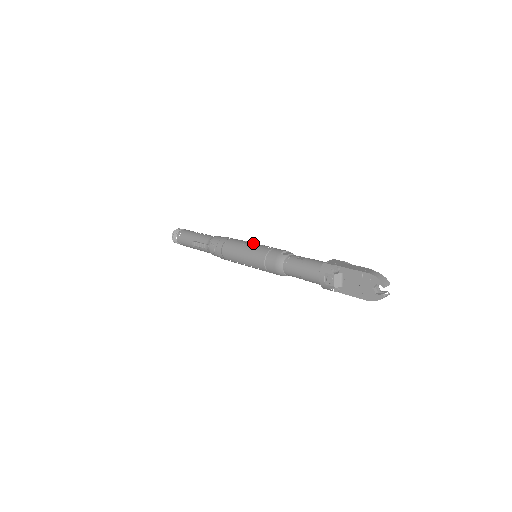
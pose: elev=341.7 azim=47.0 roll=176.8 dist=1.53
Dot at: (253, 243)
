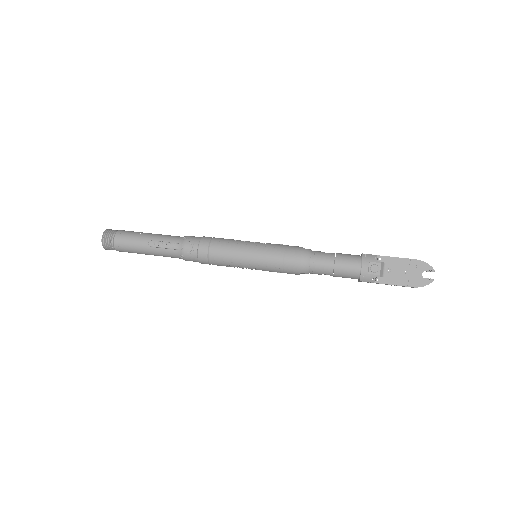
Dot at: occluded
